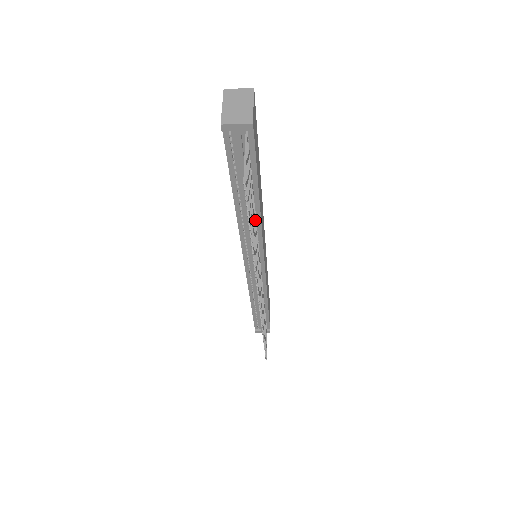
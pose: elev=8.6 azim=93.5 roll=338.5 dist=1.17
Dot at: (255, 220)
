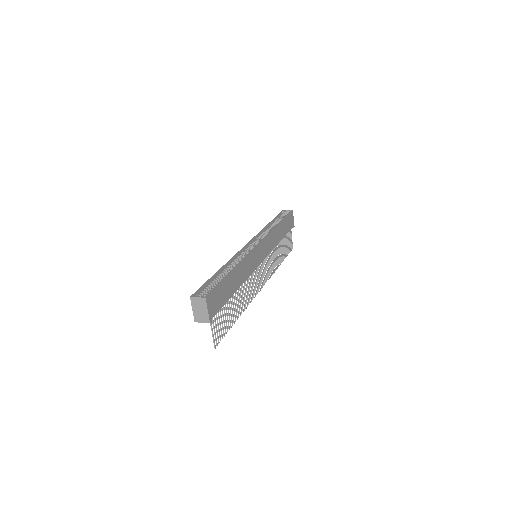
Dot at: (239, 288)
